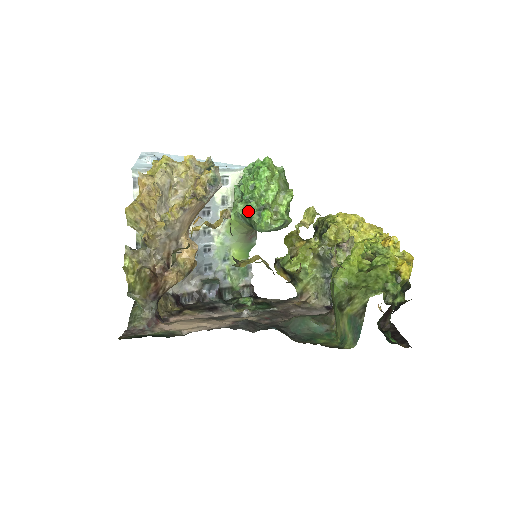
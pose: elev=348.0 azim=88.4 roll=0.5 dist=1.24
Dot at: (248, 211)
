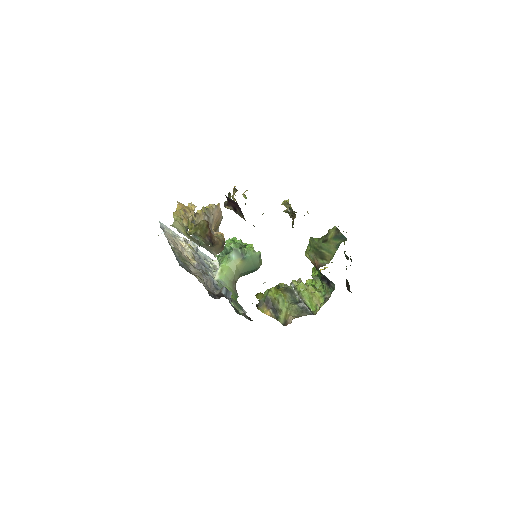
Dot at: (238, 244)
